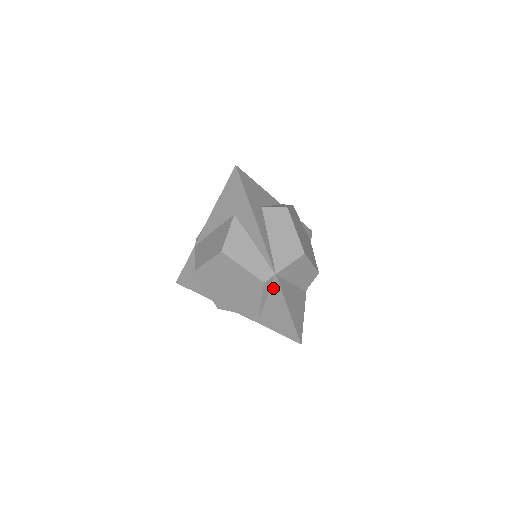
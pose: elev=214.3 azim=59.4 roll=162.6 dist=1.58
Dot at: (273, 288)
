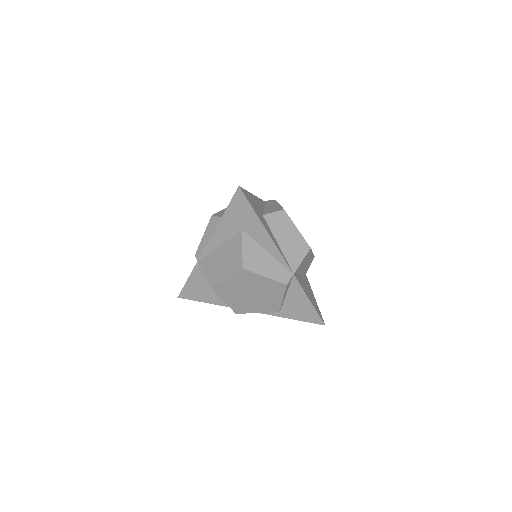
Dot at: (292, 286)
